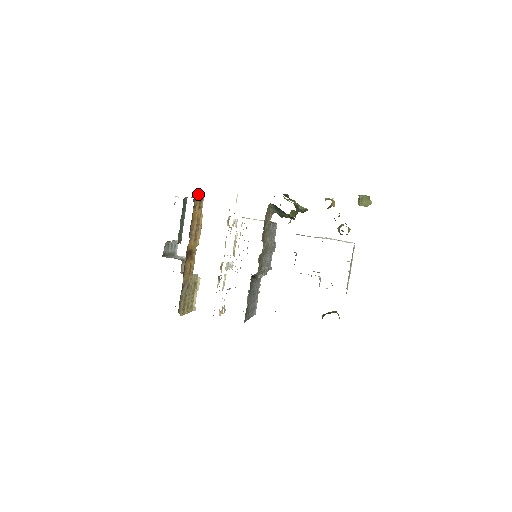
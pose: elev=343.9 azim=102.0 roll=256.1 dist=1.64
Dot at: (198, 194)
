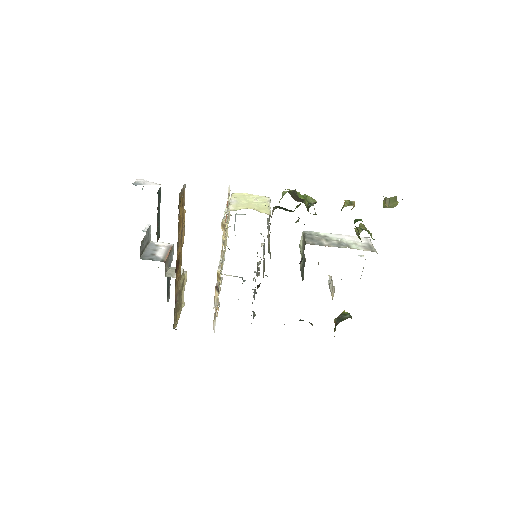
Dot at: (181, 194)
